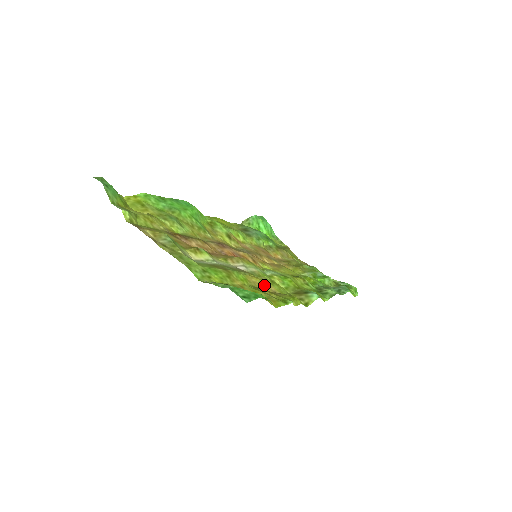
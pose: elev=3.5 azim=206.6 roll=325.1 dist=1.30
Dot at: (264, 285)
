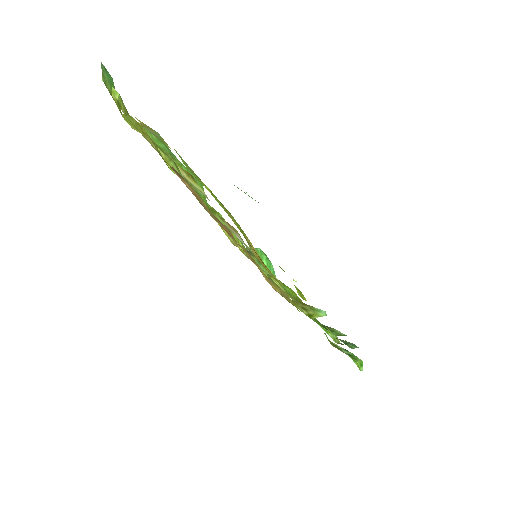
Dot at: occluded
